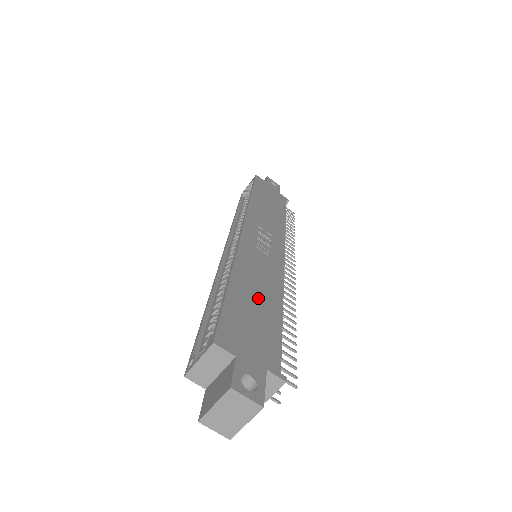
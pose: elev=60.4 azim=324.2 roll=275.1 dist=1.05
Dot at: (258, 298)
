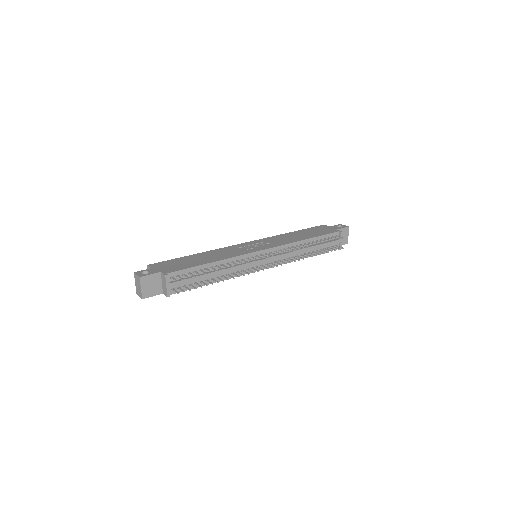
Dot at: (201, 259)
